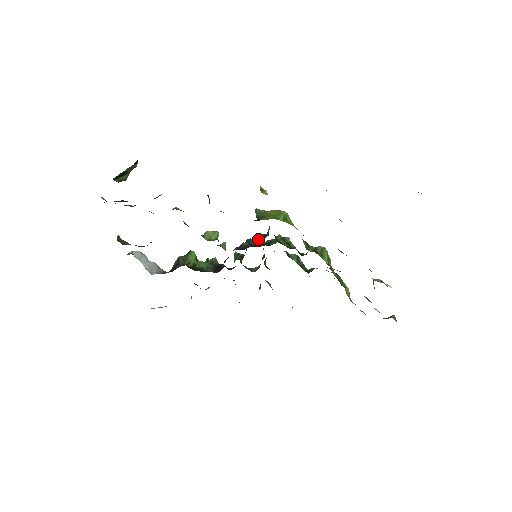
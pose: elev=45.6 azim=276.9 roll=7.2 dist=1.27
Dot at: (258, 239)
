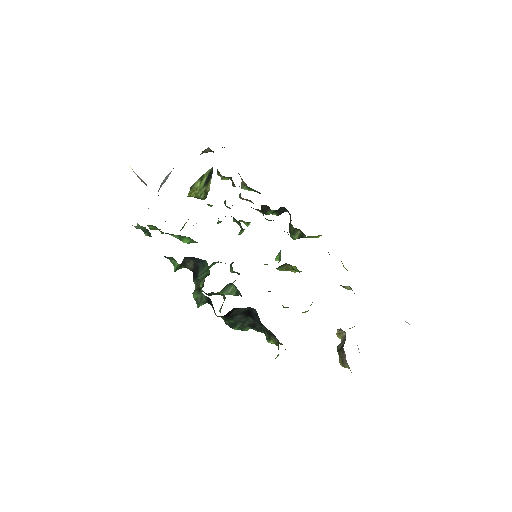
Dot at: occluded
